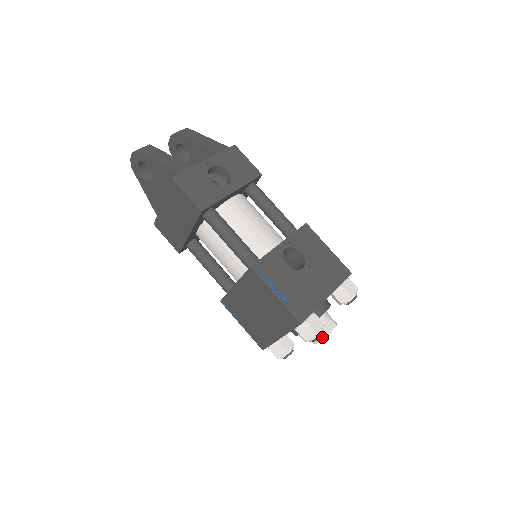
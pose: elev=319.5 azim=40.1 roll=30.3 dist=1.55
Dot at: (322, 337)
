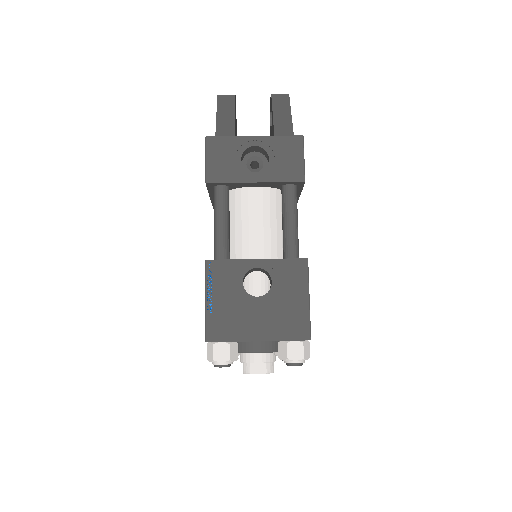
Dot at: (244, 371)
